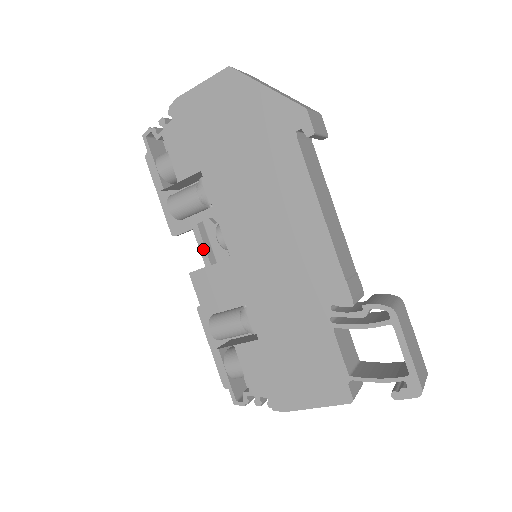
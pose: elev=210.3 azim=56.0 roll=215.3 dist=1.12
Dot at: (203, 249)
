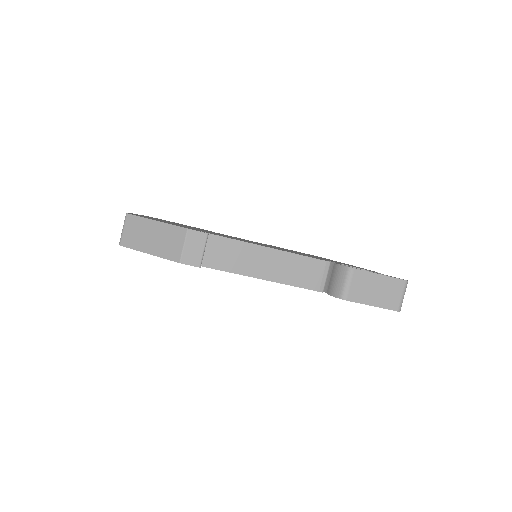
Dot at: occluded
